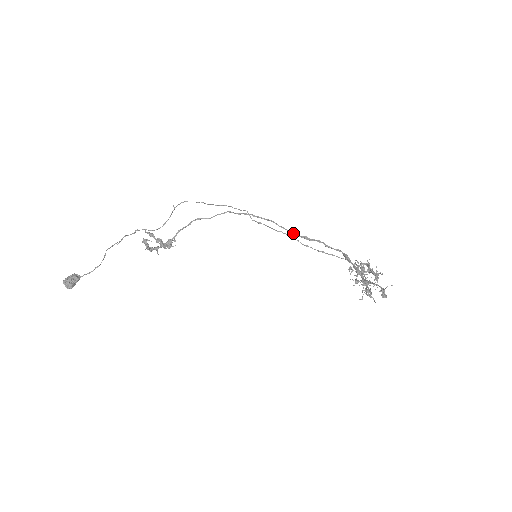
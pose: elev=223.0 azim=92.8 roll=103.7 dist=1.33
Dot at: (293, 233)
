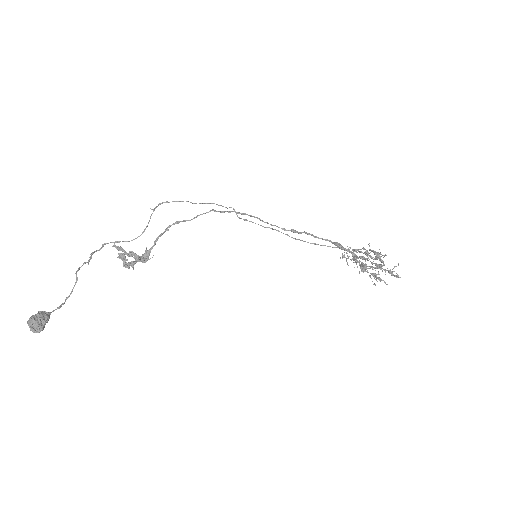
Dot at: occluded
